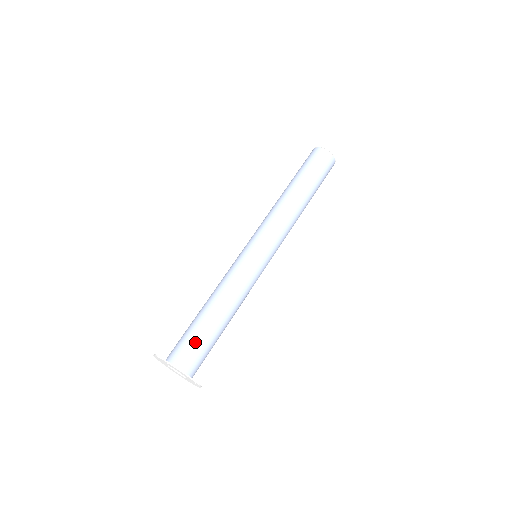
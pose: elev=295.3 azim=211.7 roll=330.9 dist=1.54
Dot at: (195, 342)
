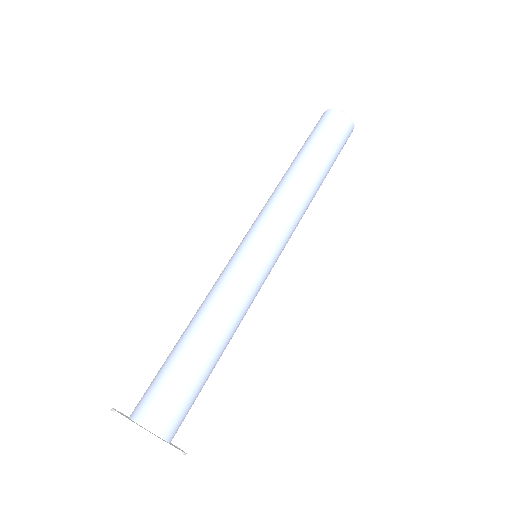
Dot at: (183, 393)
